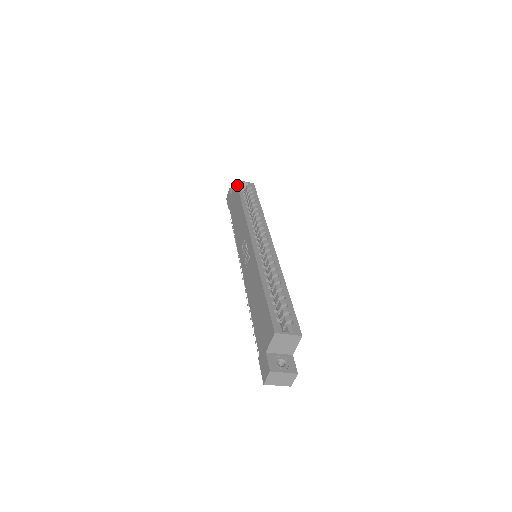
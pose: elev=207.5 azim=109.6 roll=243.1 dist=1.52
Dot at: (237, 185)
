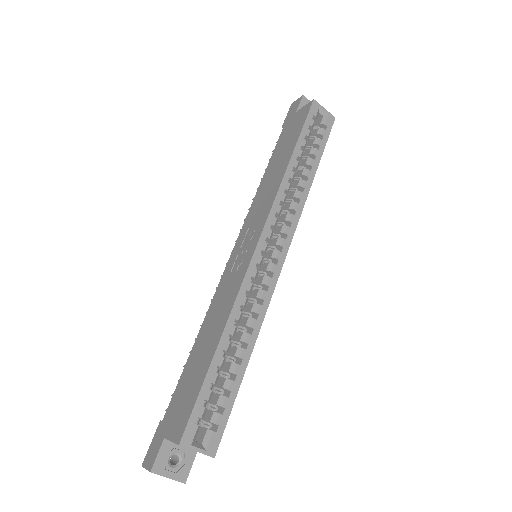
Dot at: (308, 113)
